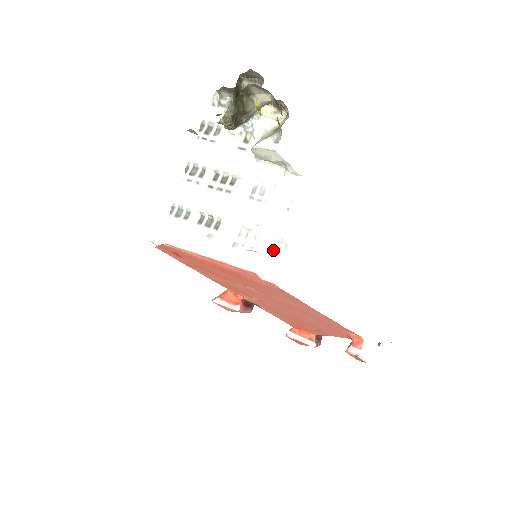
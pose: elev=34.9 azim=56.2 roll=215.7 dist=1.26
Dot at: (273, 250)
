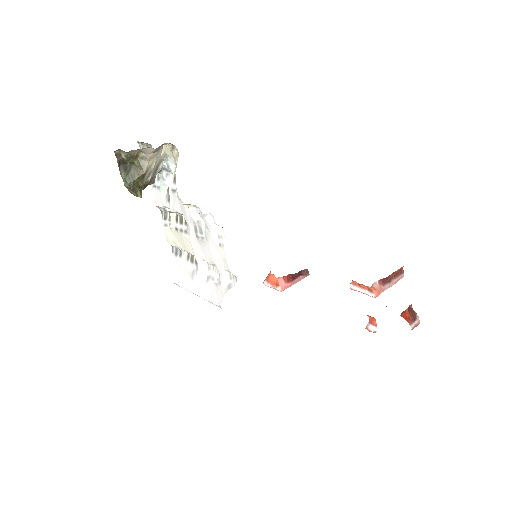
Dot at: (229, 282)
